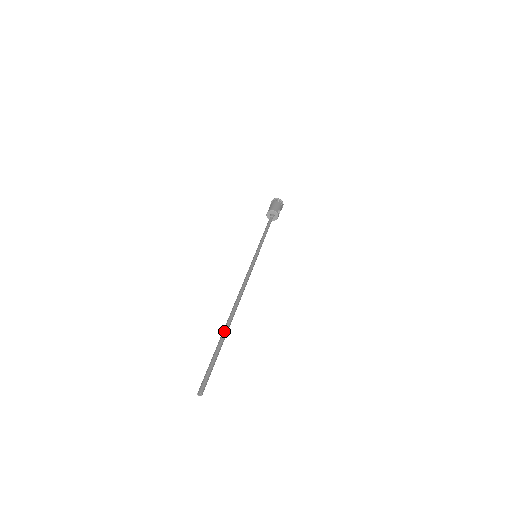
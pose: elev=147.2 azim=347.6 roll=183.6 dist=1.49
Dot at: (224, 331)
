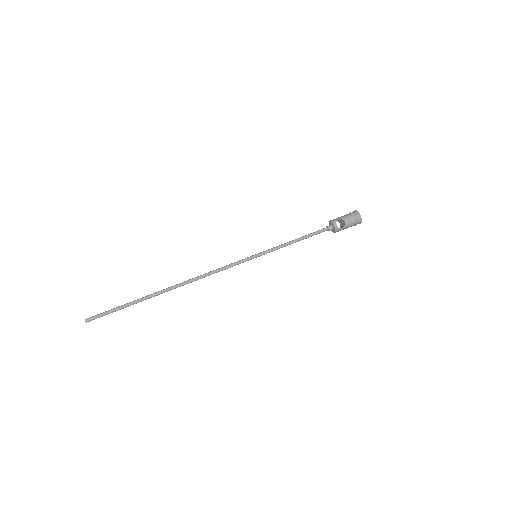
Dot at: (148, 295)
